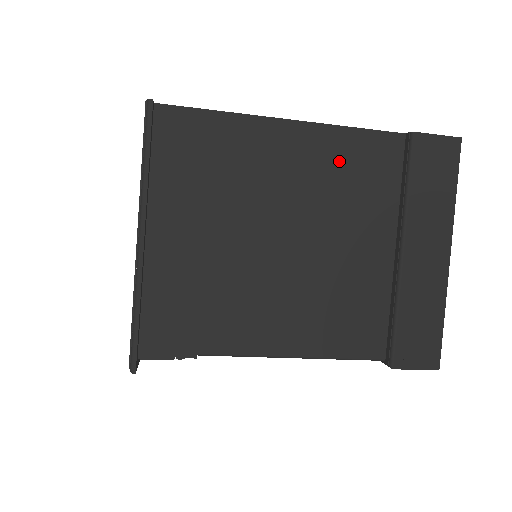
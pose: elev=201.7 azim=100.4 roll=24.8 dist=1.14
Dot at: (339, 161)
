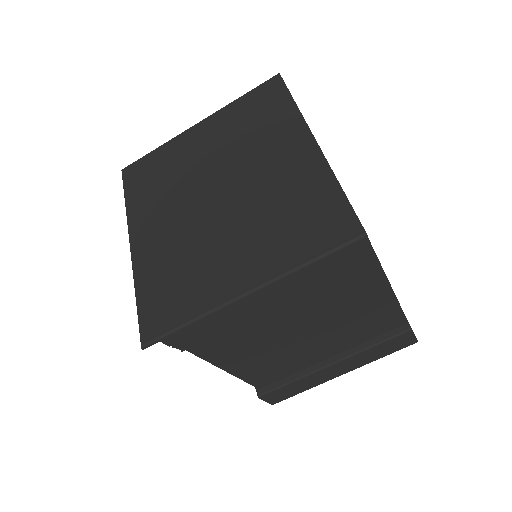
Dot at: (374, 315)
